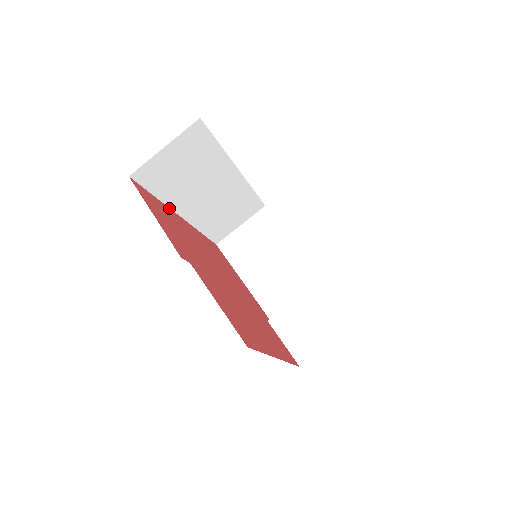
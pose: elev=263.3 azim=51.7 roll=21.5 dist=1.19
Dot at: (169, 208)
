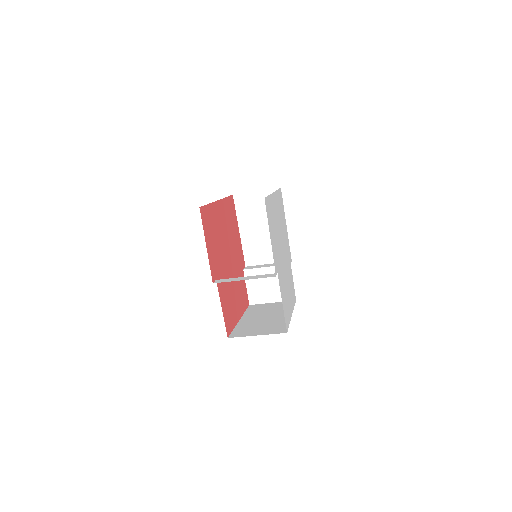
Dot at: (214, 202)
